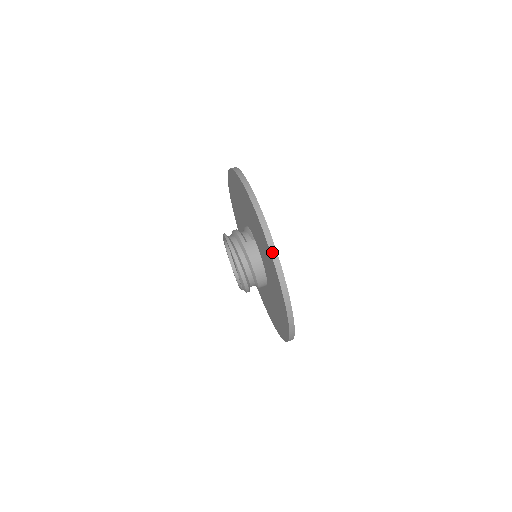
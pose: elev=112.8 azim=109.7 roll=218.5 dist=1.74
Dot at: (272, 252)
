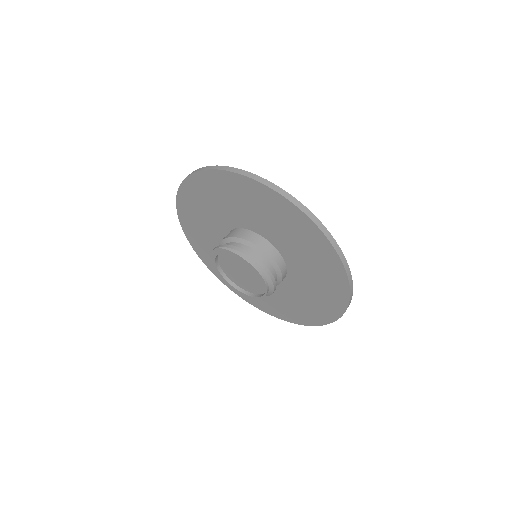
Dot at: (217, 168)
